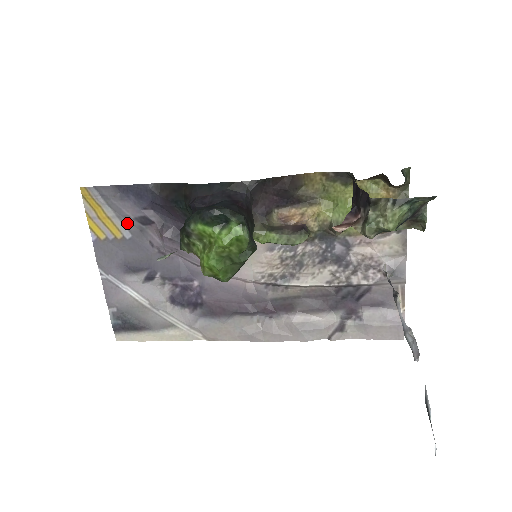
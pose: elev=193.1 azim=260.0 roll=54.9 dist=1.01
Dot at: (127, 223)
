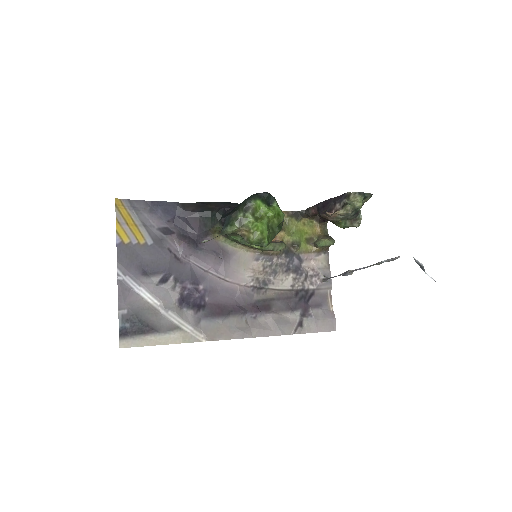
Dot at: (151, 232)
